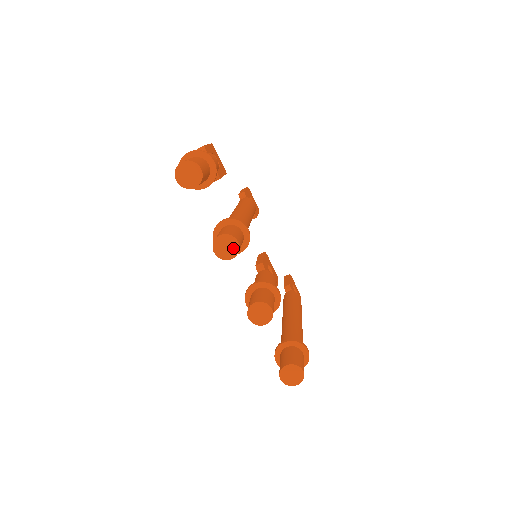
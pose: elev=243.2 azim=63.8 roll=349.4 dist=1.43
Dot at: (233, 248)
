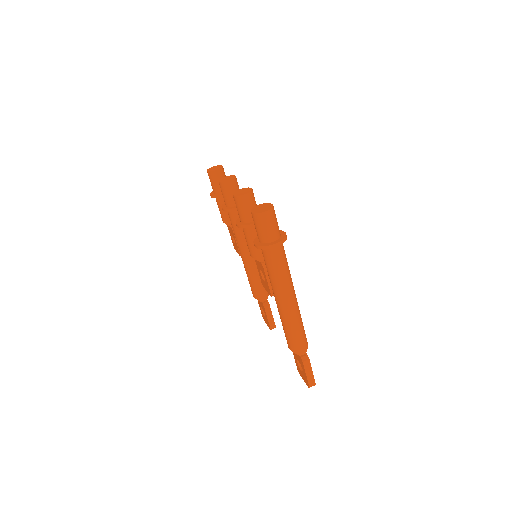
Dot at: (232, 178)
